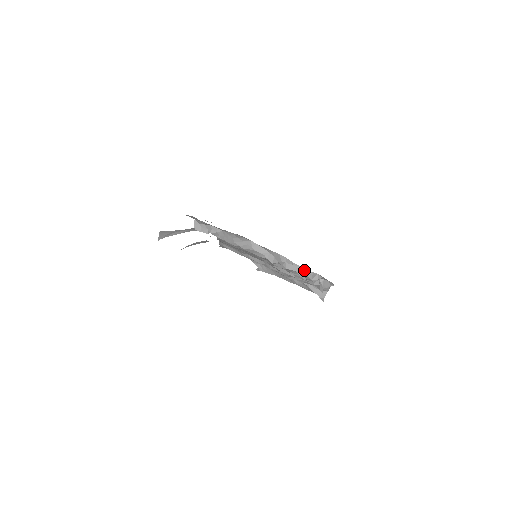
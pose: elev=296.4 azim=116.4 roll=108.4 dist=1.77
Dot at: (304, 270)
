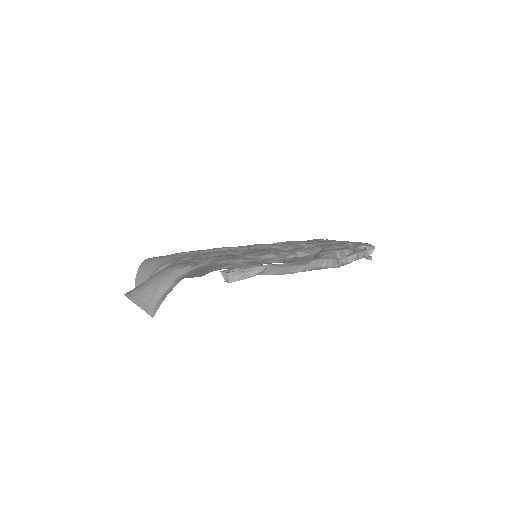
Dot at: (361, 253)
